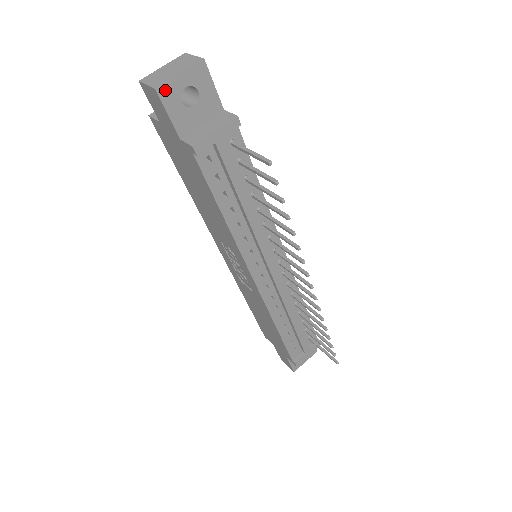
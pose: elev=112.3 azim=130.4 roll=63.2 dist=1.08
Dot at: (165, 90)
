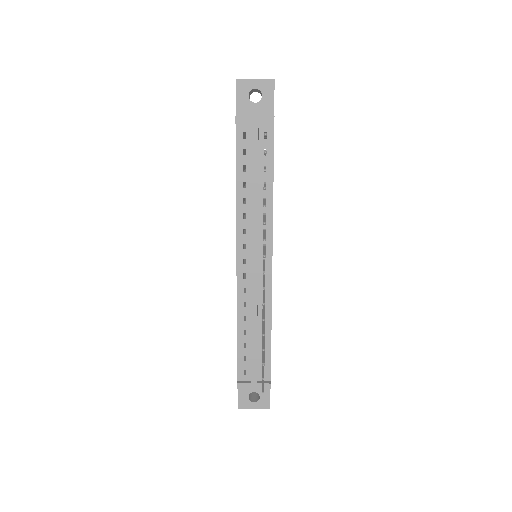
Dot at: (242, 83)
